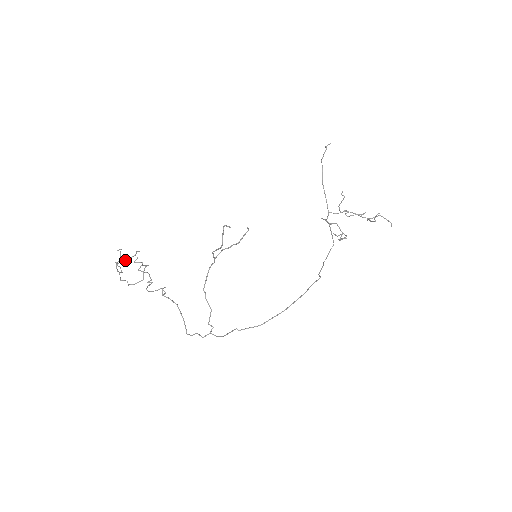
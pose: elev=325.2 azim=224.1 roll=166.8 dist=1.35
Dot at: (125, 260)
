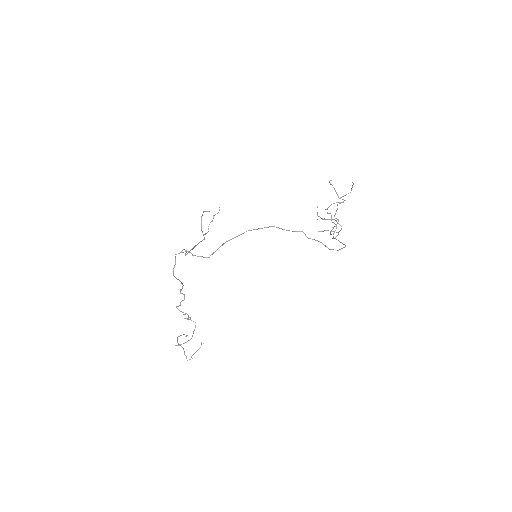
Dot at: occluded
